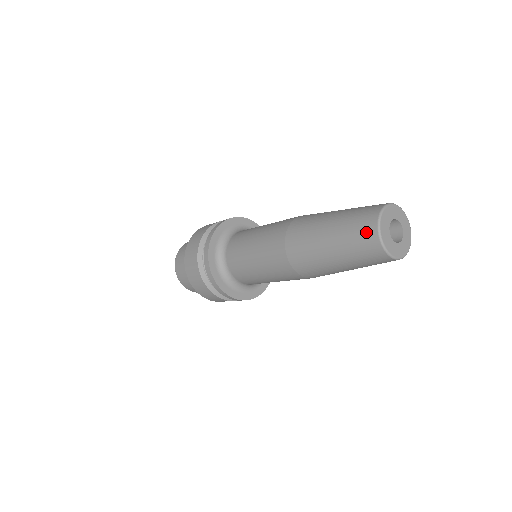
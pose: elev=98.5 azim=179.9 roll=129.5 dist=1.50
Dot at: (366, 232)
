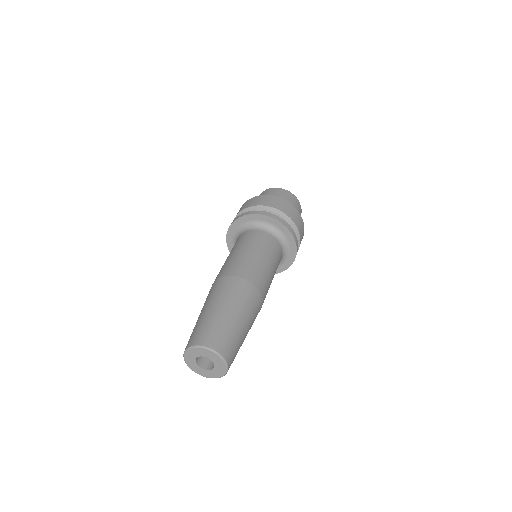
Dot at: (188, 342)
